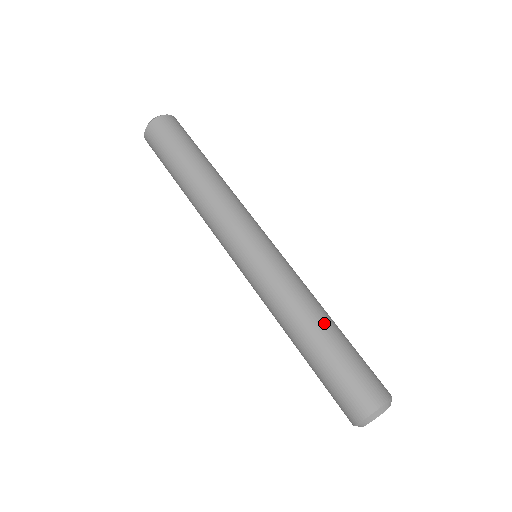
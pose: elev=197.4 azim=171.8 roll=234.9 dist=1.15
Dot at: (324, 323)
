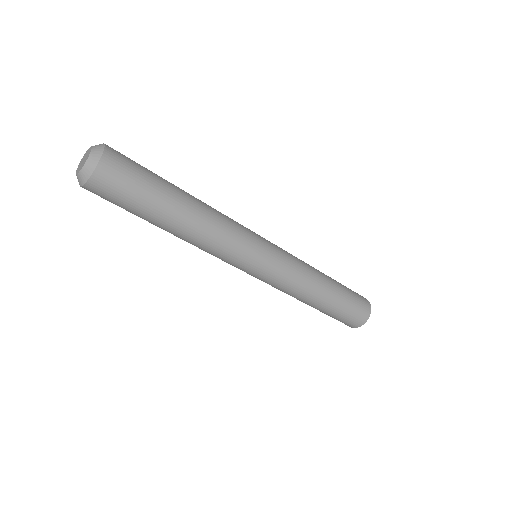
Dot at: (328, 281)
